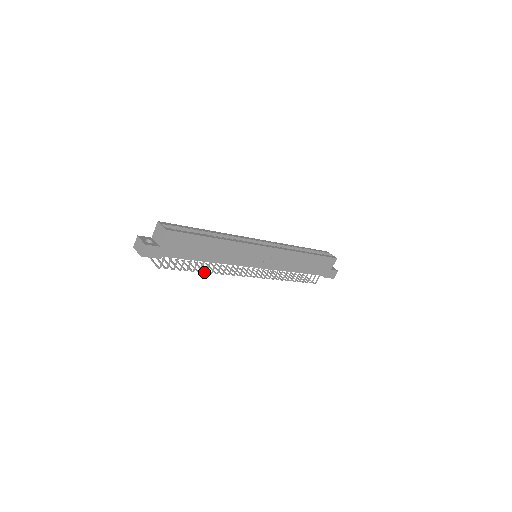
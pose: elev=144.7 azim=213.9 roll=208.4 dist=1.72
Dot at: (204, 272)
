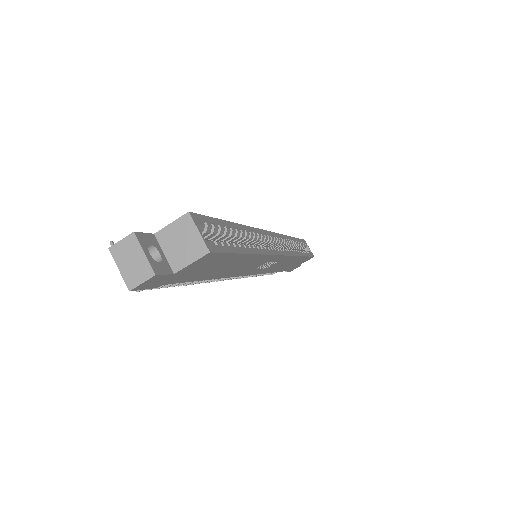
Dot at: occluded
